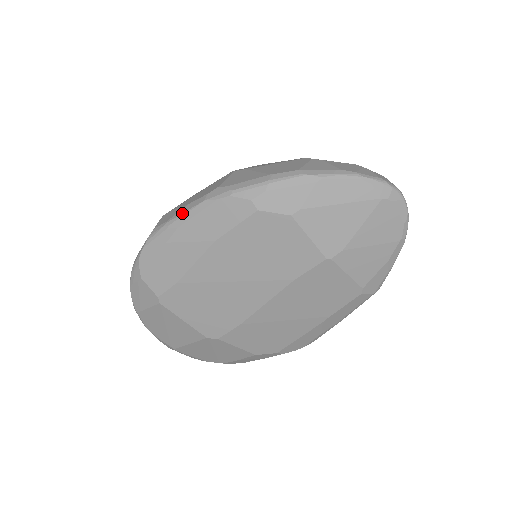
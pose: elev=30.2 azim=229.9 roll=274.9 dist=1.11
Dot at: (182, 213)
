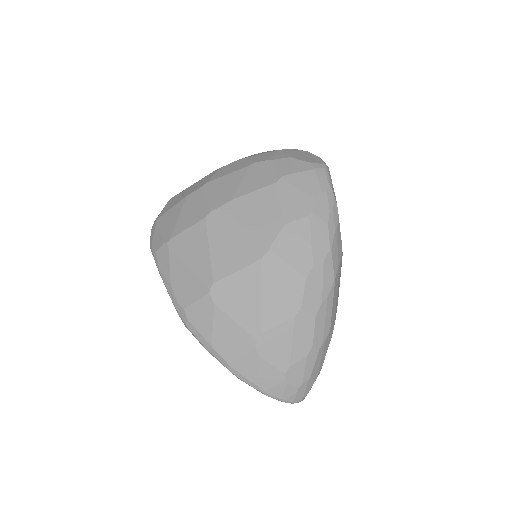
Dot at: (165, 285)
